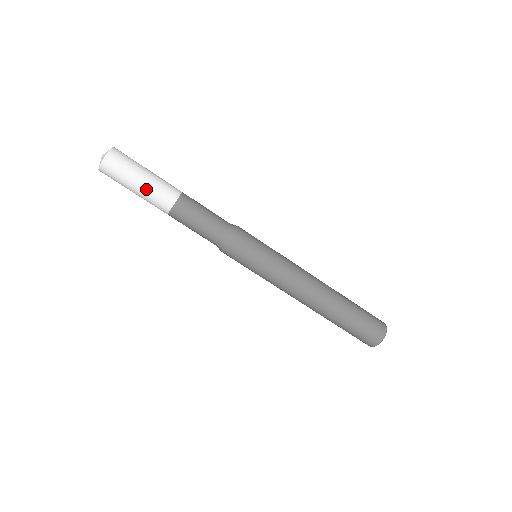
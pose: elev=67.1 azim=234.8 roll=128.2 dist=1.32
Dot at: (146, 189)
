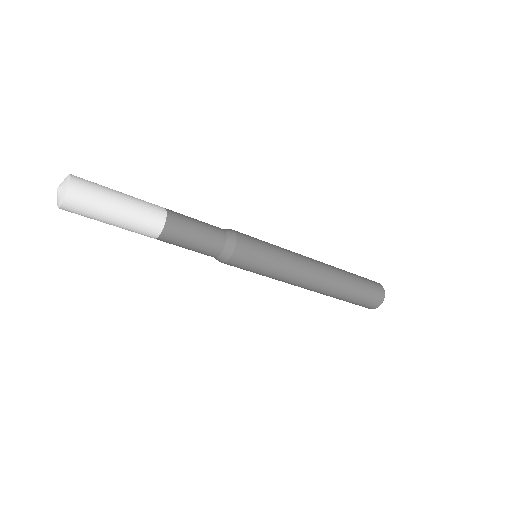
Dot at: (119, 227)
